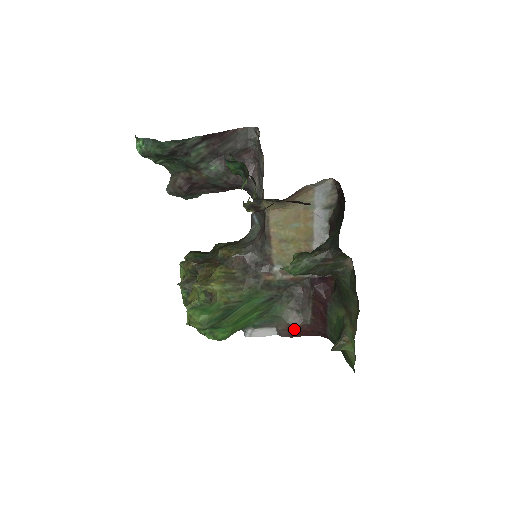
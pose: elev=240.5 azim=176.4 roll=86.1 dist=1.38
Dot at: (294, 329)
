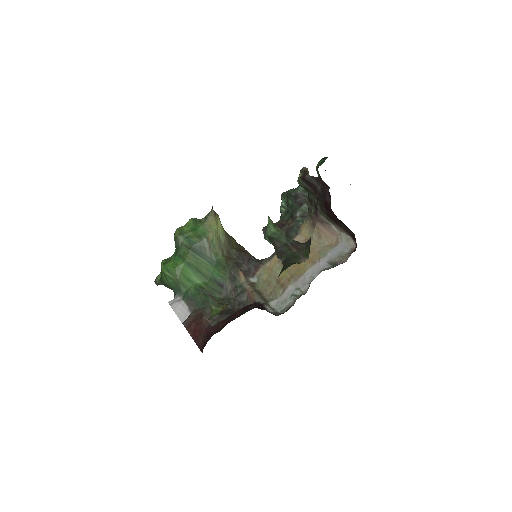
Dot at: (199, 318)
